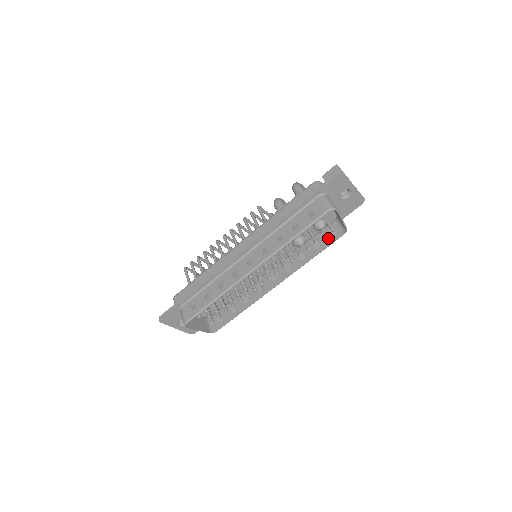
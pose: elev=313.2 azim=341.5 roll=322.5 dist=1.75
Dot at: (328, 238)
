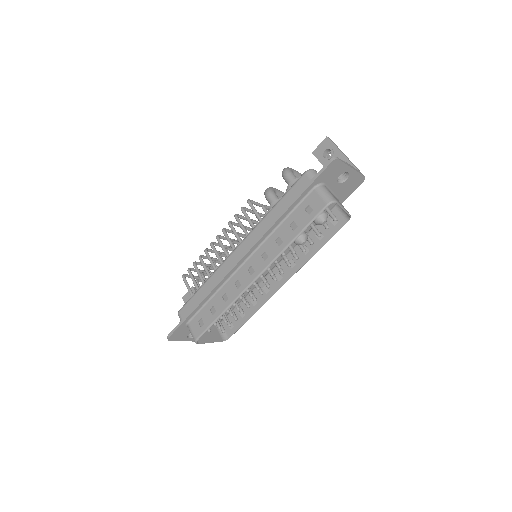
Dot at: (331, 227)
